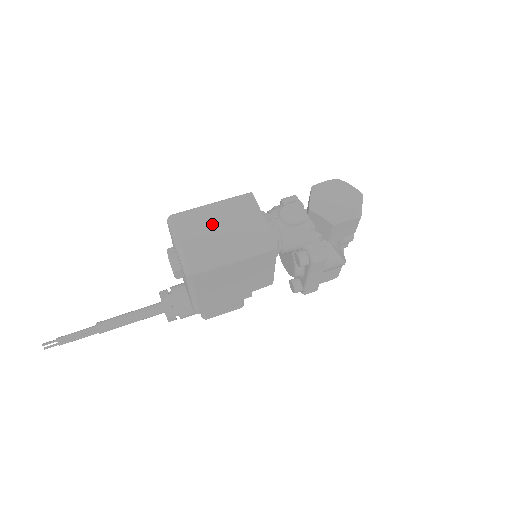
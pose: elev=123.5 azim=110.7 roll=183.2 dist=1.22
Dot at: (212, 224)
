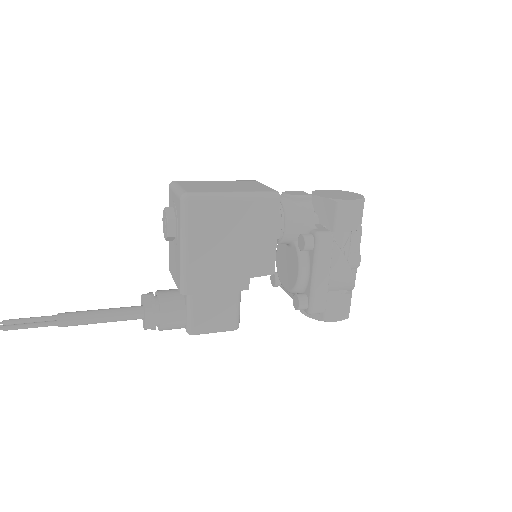
Dot at: (214, 184)
